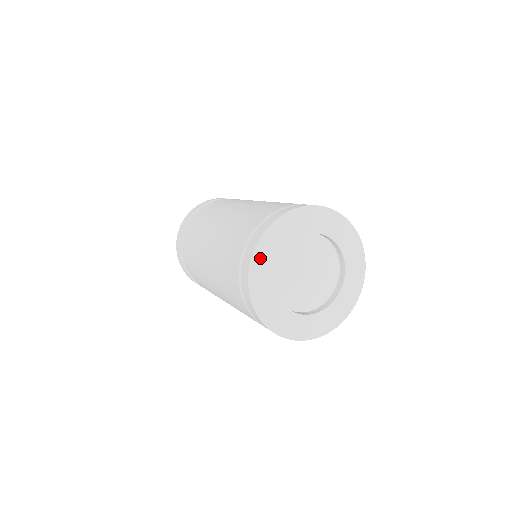
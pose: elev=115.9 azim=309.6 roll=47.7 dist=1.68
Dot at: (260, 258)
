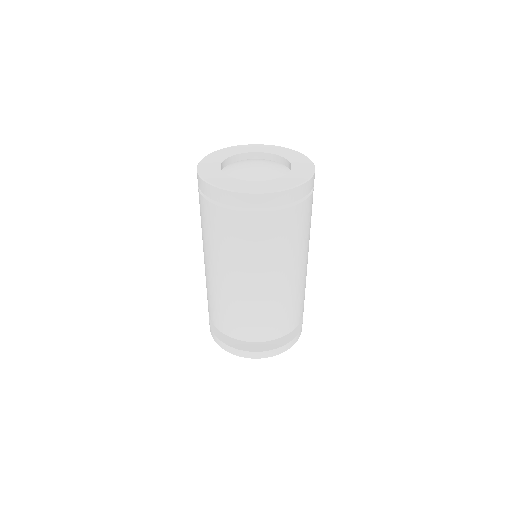
Dot at: (215, 181)
